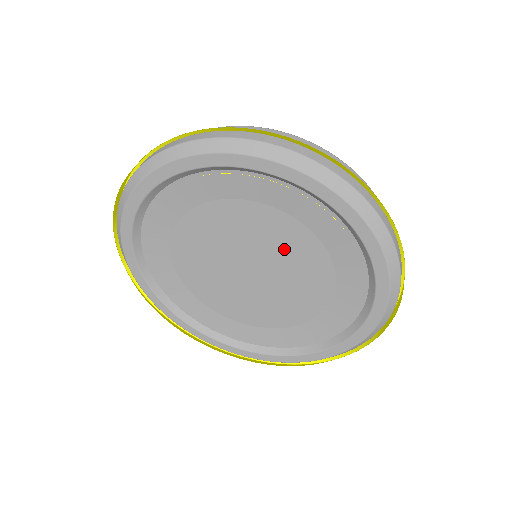
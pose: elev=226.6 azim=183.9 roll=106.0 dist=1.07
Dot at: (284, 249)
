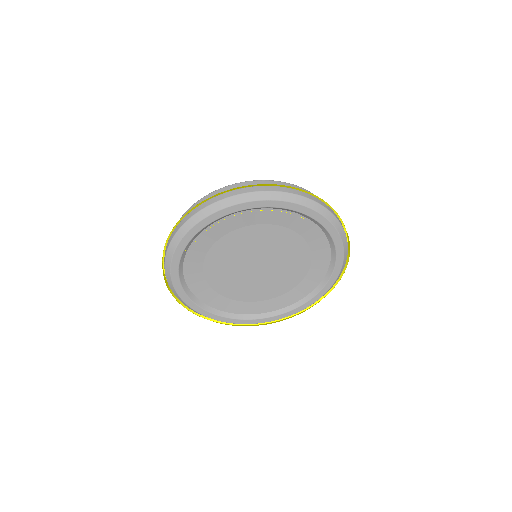
Dot at: (288, 268)
